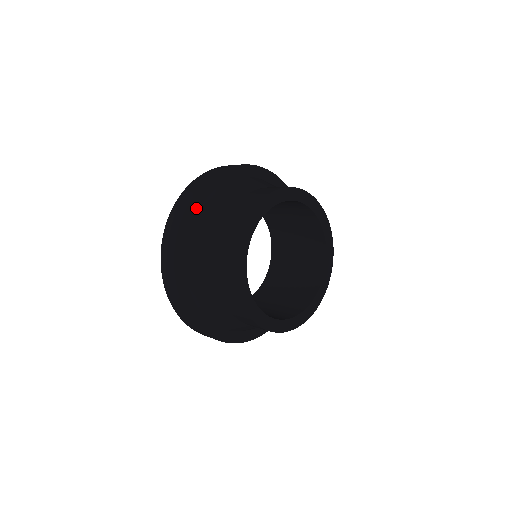
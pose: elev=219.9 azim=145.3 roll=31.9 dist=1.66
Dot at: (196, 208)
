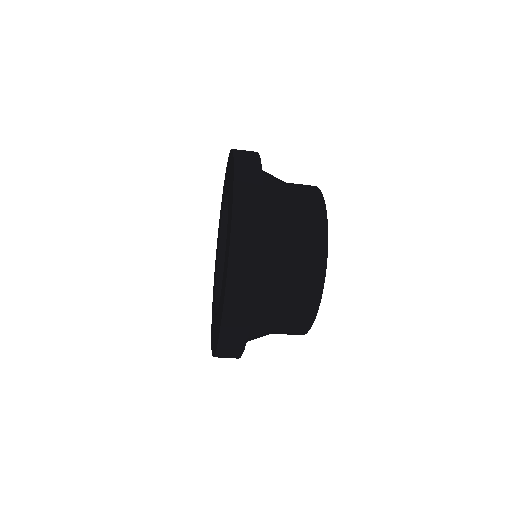
Dot at: occluded
